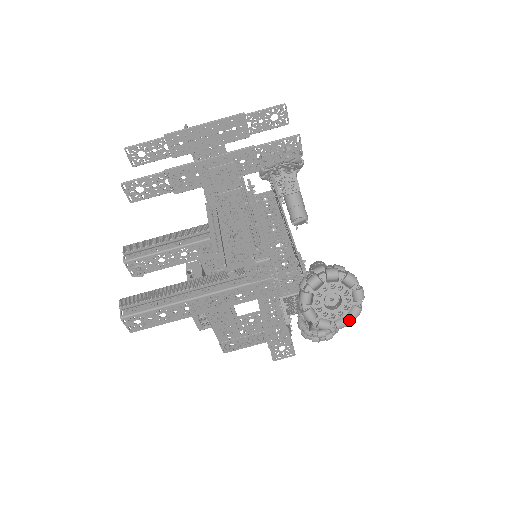
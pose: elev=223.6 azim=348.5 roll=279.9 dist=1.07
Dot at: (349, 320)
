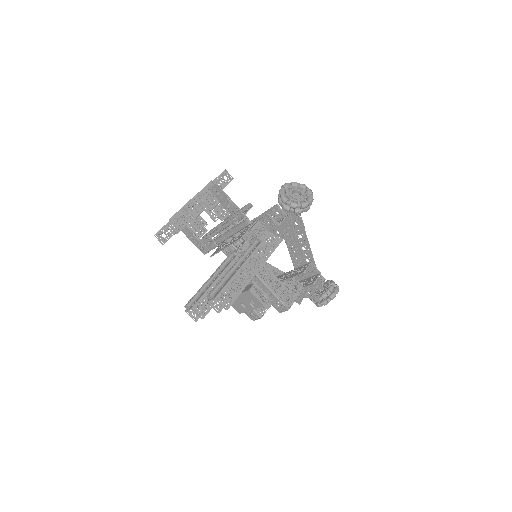
Dot at: (311, 197)
